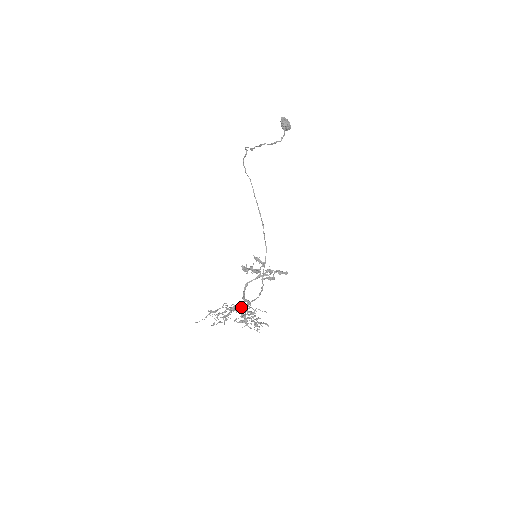
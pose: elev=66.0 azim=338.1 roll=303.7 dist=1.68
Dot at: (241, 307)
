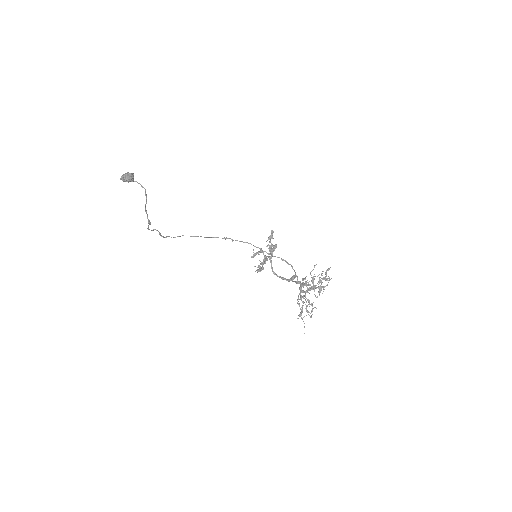
Dot at: (301, 287)
